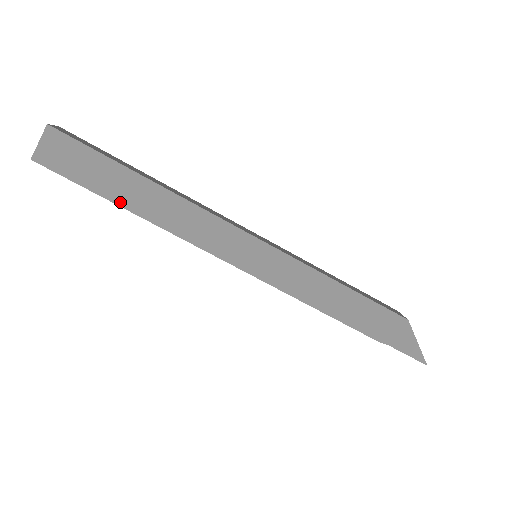
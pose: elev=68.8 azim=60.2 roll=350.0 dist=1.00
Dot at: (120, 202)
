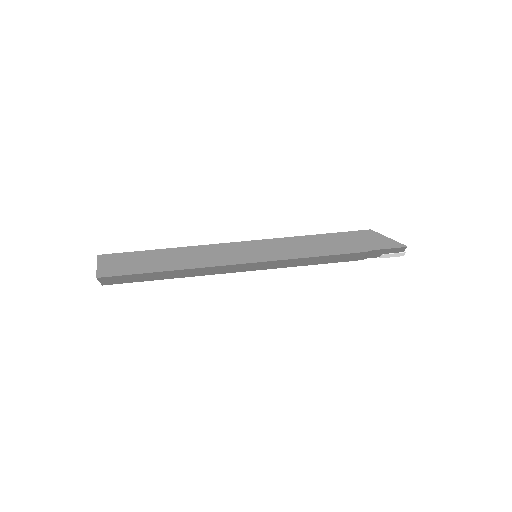
Dot at: (158, 270)
